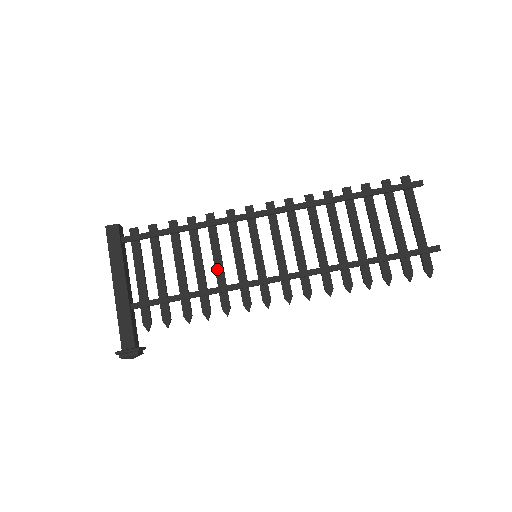
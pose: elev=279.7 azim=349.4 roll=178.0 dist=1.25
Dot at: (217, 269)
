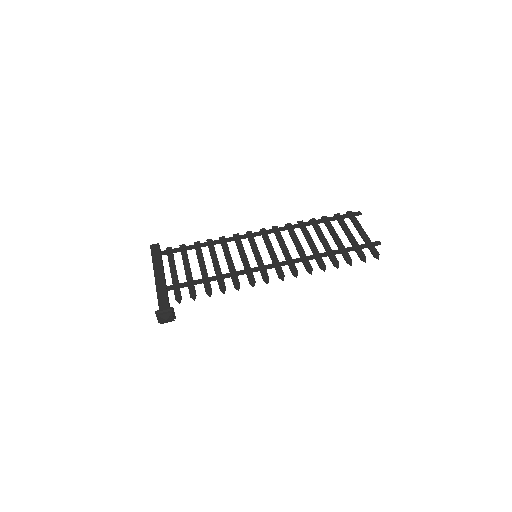
Dot at: (229, 264)
